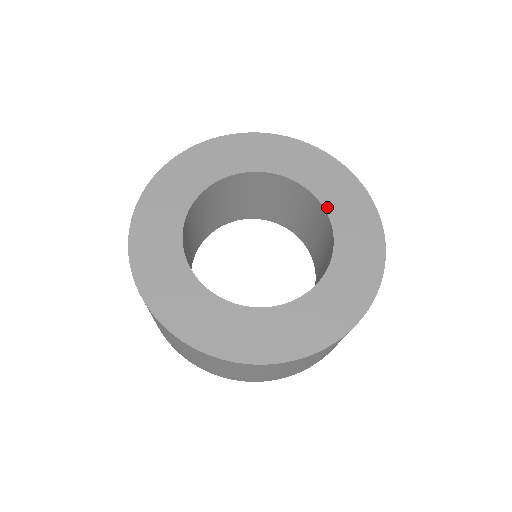
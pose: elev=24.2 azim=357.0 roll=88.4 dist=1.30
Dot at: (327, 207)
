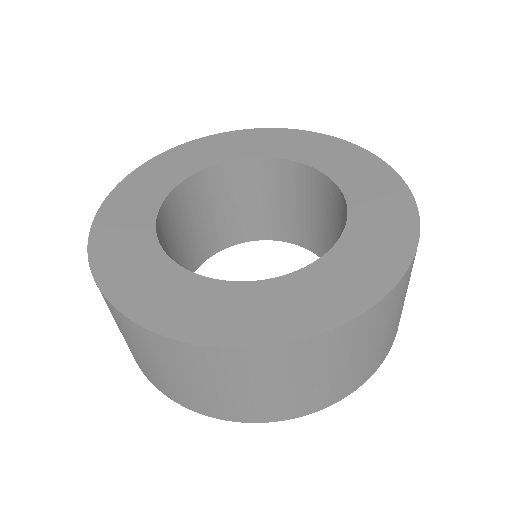
Dot at: (277, 156)
